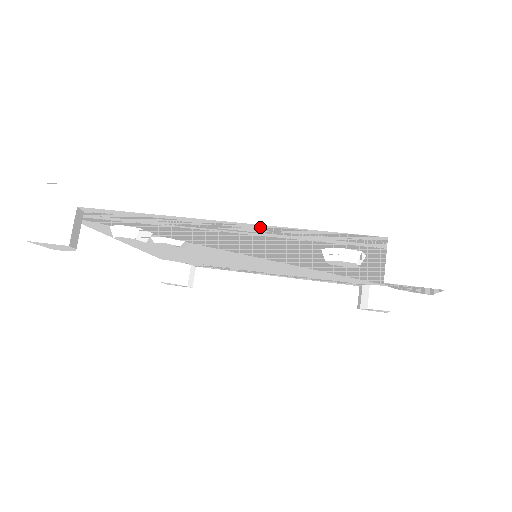
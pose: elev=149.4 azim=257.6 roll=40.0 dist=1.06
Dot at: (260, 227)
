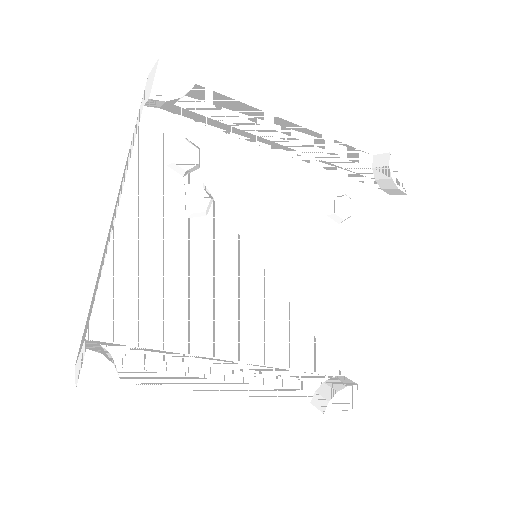
Dot at: (309, 138)
